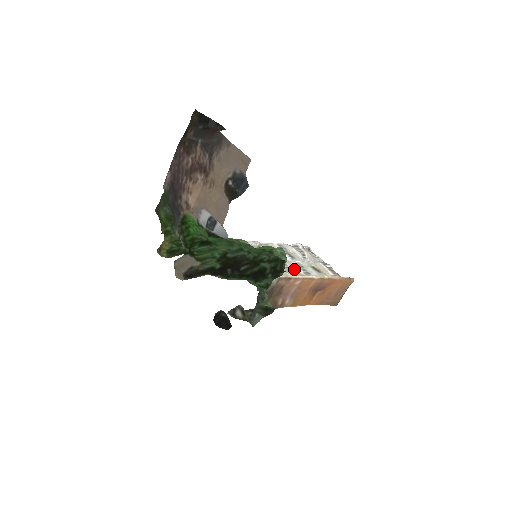
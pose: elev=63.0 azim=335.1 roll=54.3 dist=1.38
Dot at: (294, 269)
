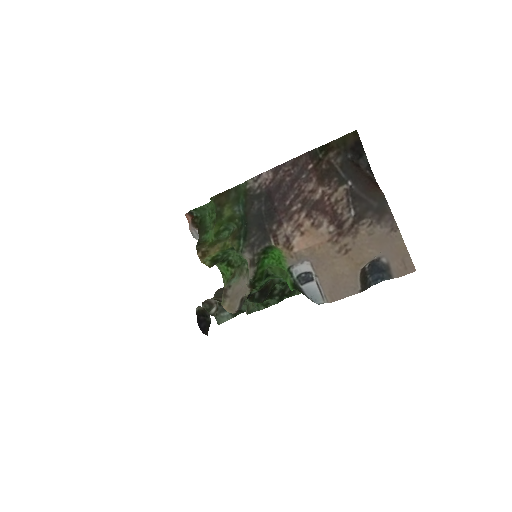
Dot at: occluded
